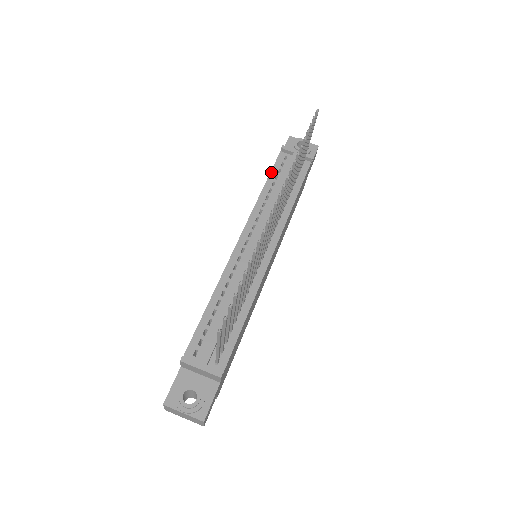
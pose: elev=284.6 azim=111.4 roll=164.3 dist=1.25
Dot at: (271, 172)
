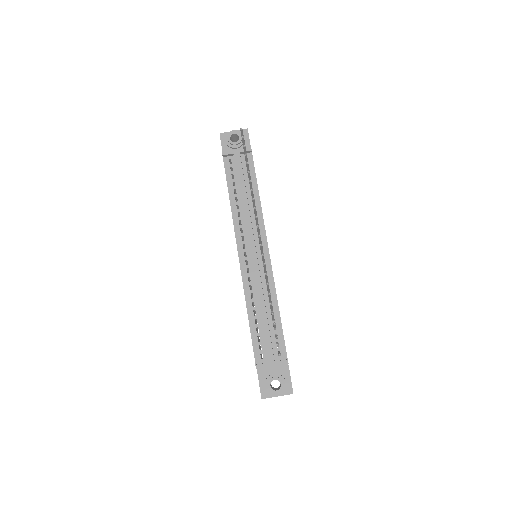
Dot at: (227, 182)
